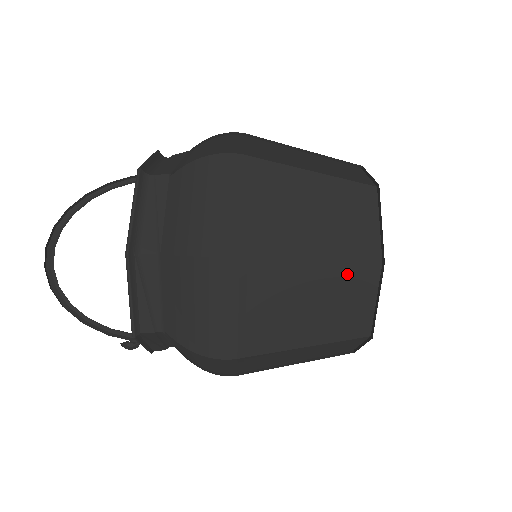
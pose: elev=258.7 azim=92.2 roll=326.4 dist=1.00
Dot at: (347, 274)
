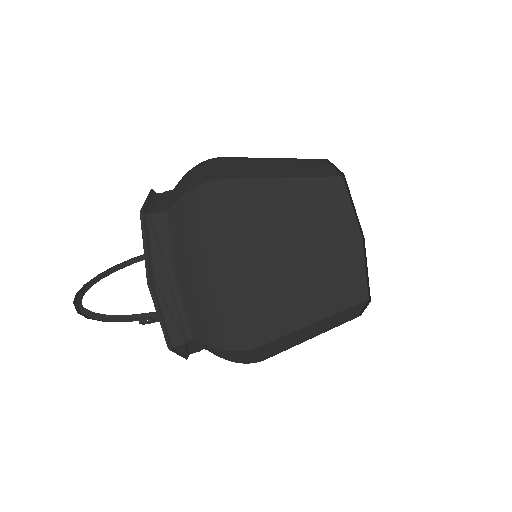
Dot at: (317, 186)
